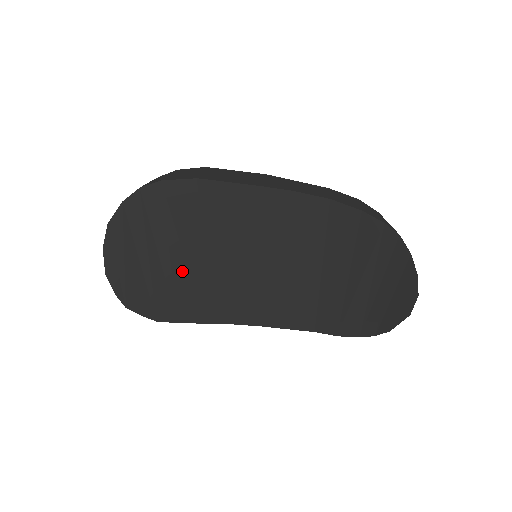
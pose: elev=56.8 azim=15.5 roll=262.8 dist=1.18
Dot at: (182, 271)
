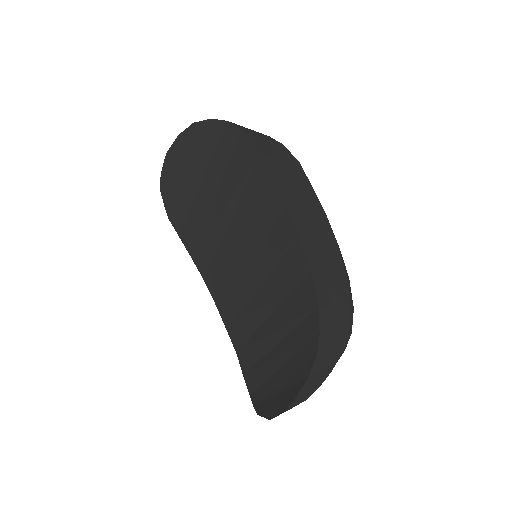
Dot at: (207, 206)
